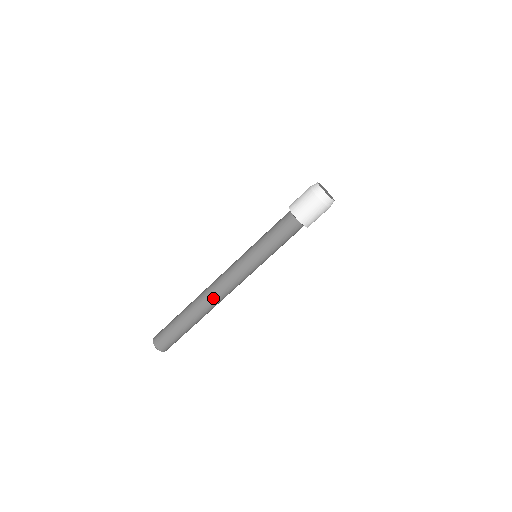
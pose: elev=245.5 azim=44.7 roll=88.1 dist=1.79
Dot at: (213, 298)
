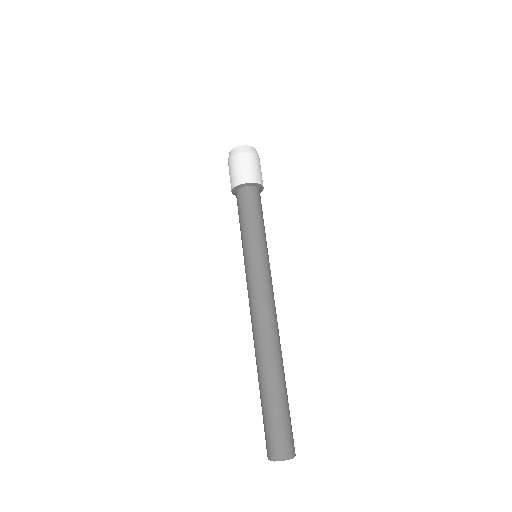
Dot at: (259, 332)
